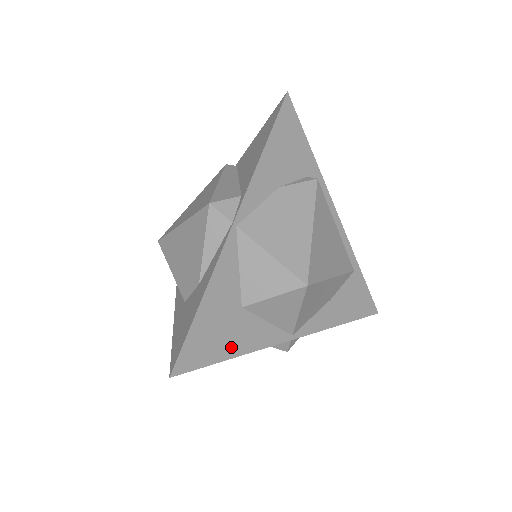
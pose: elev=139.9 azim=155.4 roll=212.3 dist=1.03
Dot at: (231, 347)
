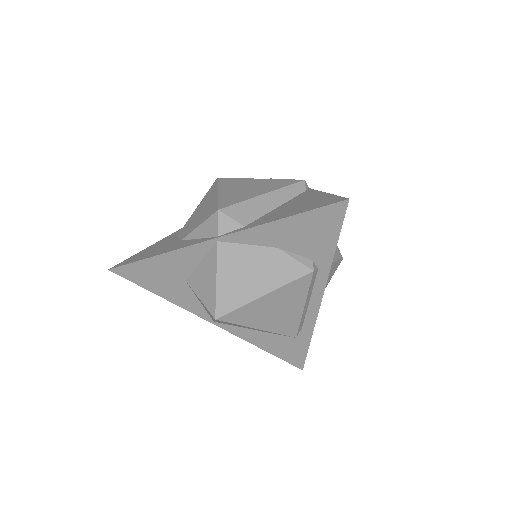
Dot at: (161, 290)
